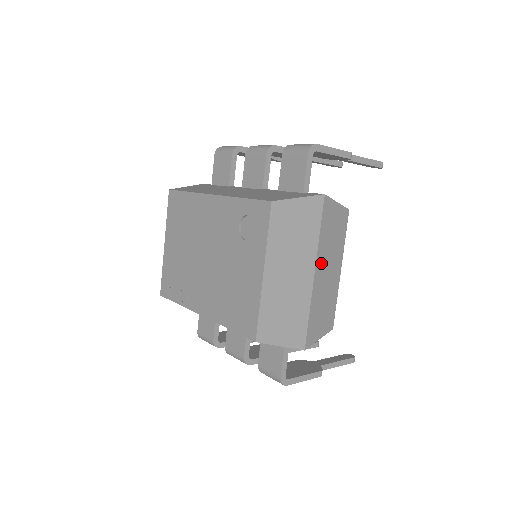
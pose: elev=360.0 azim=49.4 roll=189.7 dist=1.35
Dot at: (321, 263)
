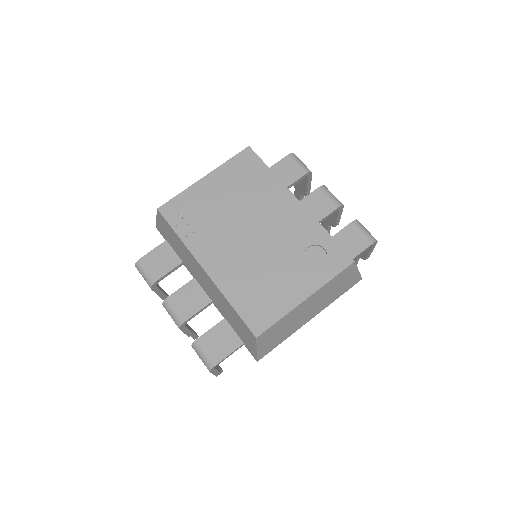
Dot at: occluded
